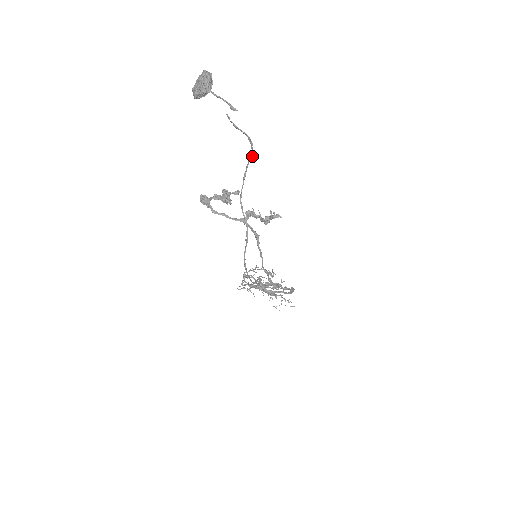
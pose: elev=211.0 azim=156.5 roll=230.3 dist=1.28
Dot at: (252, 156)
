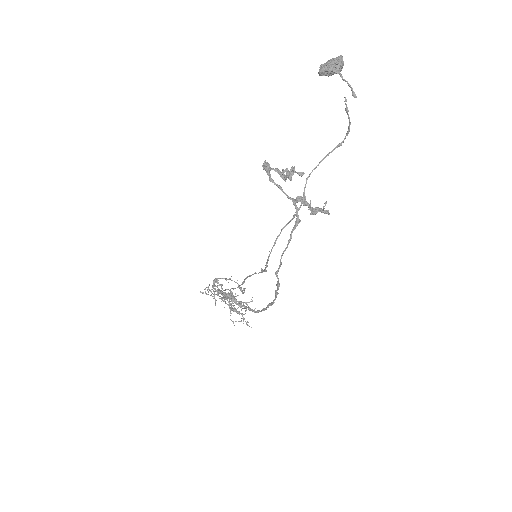
Dot at: (340, 145)
